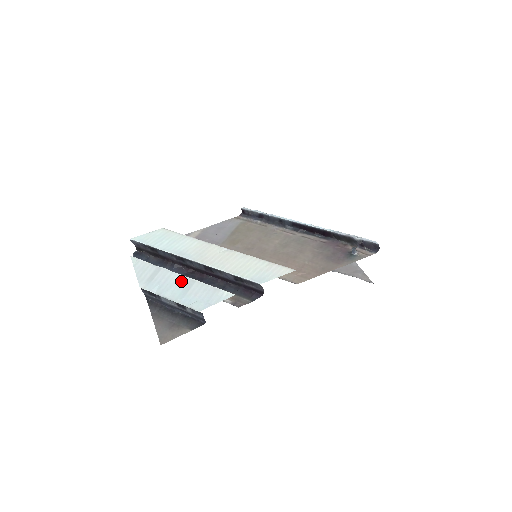
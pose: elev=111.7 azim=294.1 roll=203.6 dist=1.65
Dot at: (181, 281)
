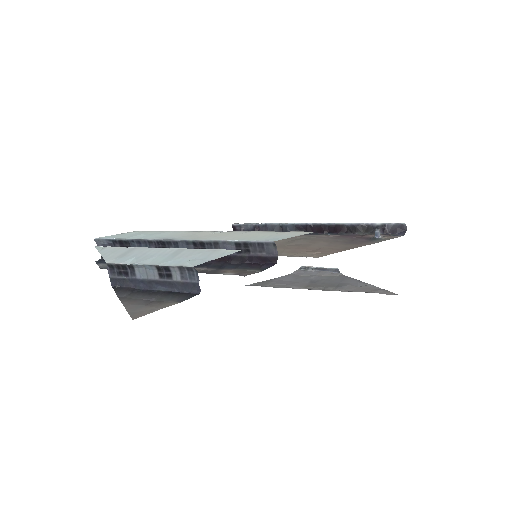
Dot at: (165, 251)
